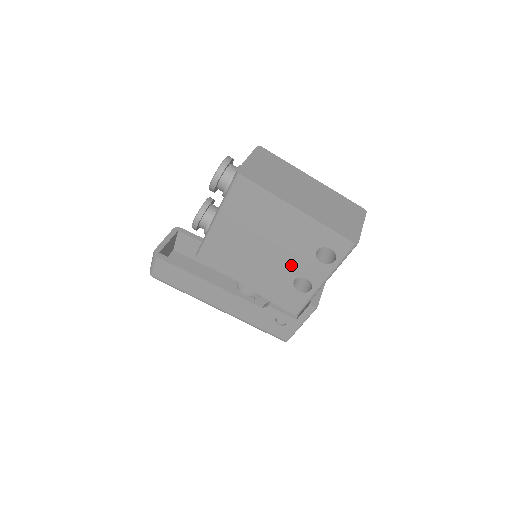
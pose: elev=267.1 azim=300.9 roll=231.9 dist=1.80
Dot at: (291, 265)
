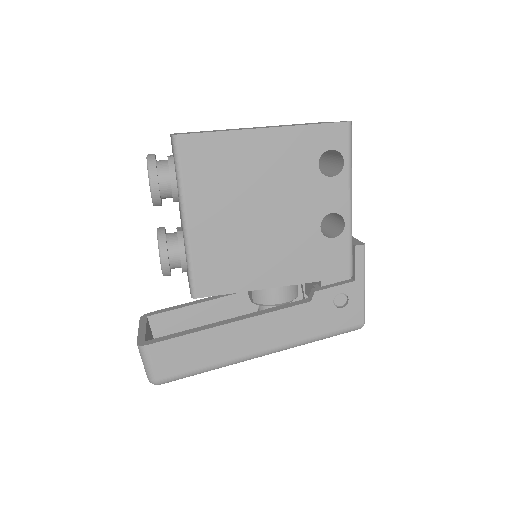
Dot at: (304, 210)
